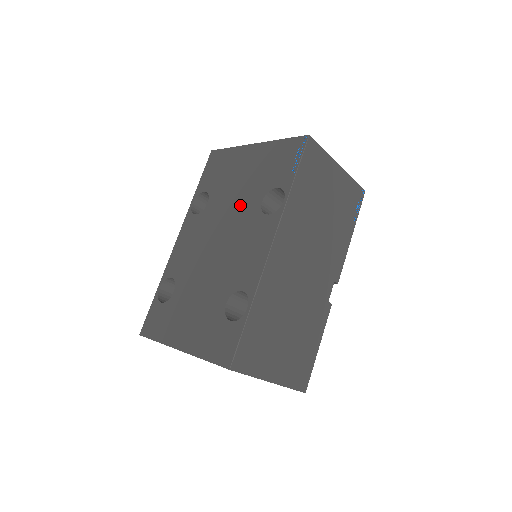
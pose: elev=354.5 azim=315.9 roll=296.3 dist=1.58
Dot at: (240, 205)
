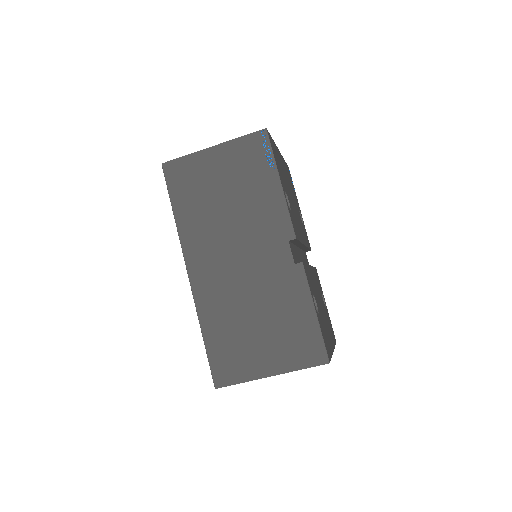
Dot at: occluded
